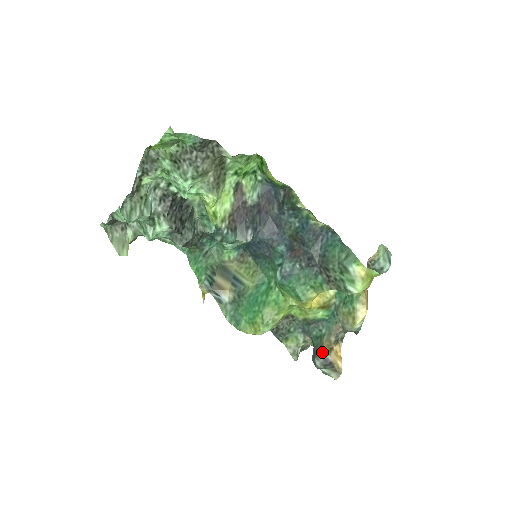
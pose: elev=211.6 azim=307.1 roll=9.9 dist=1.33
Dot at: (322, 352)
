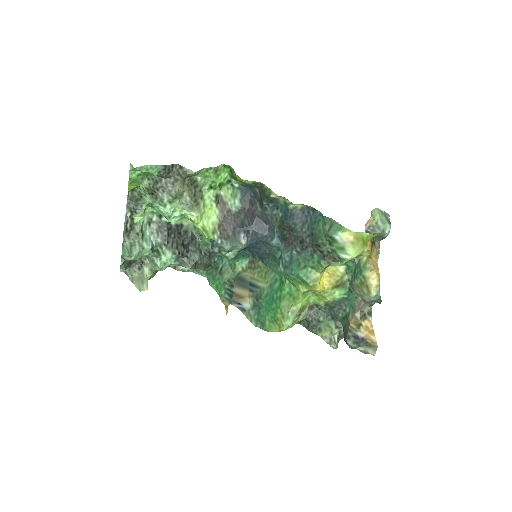
Dot at: (350, 331)
